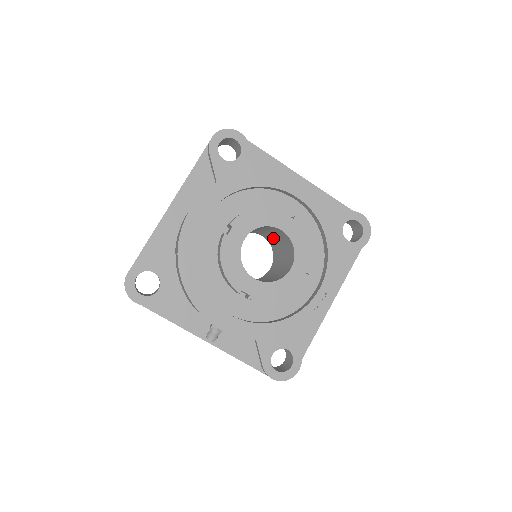
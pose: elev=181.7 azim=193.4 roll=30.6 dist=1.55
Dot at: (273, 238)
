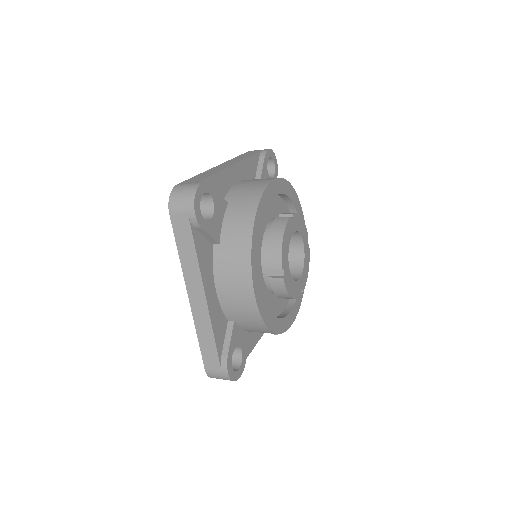
Dot at: occluded
